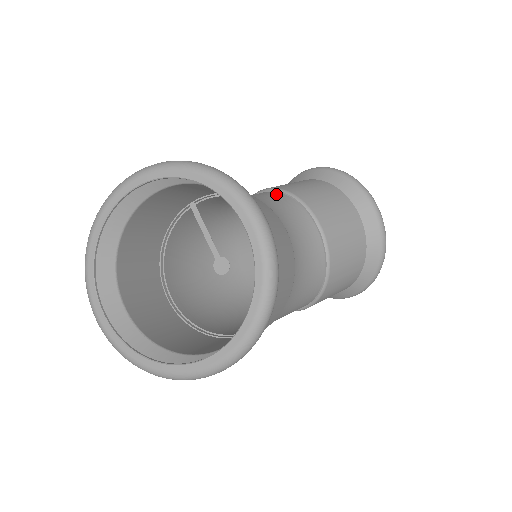
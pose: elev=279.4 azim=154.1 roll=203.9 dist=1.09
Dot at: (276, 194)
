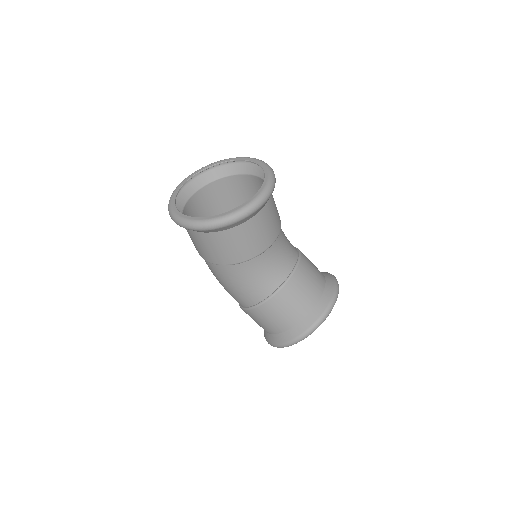
Dot at: occluded
